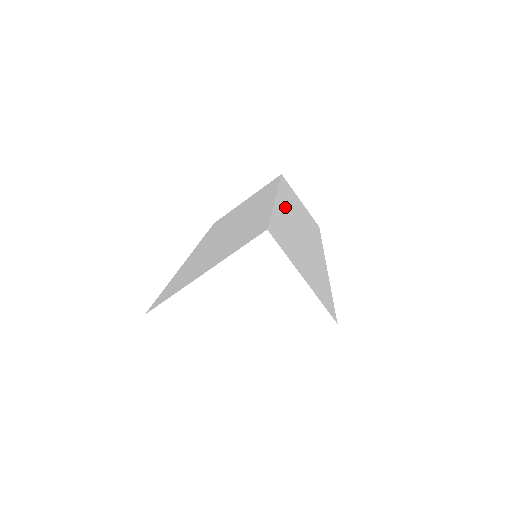
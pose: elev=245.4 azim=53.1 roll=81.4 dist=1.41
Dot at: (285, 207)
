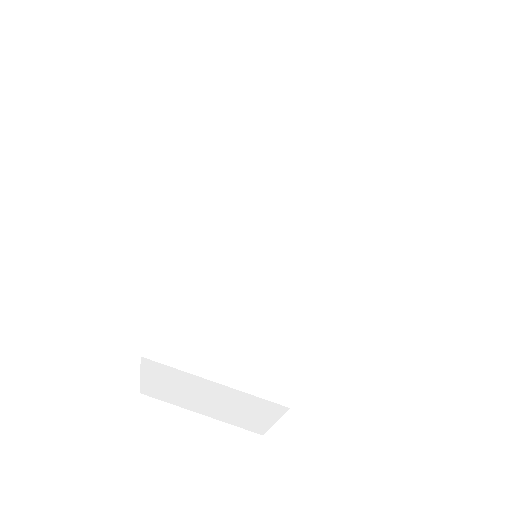
Dot at: occluded
